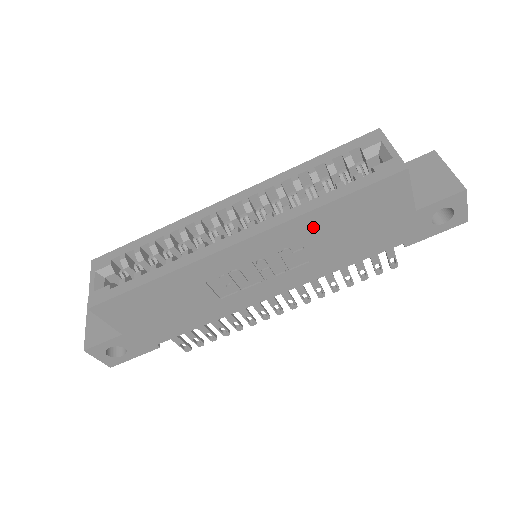
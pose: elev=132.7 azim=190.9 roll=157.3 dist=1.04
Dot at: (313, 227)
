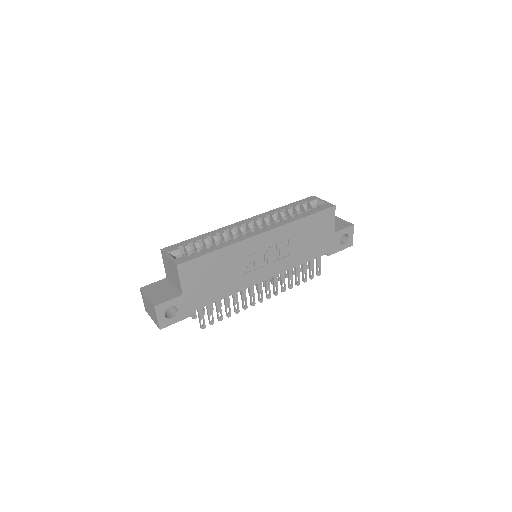
Dot at: (296, 231)
